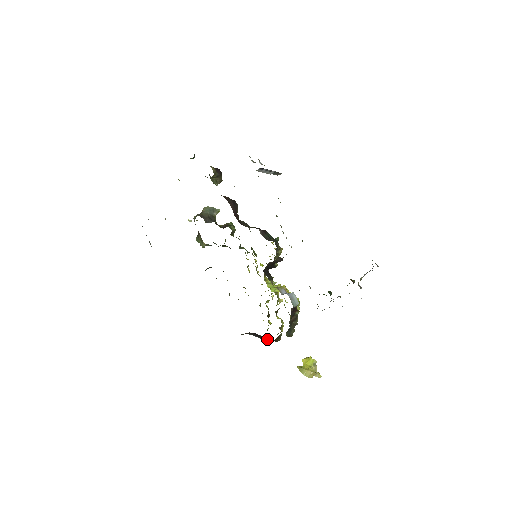
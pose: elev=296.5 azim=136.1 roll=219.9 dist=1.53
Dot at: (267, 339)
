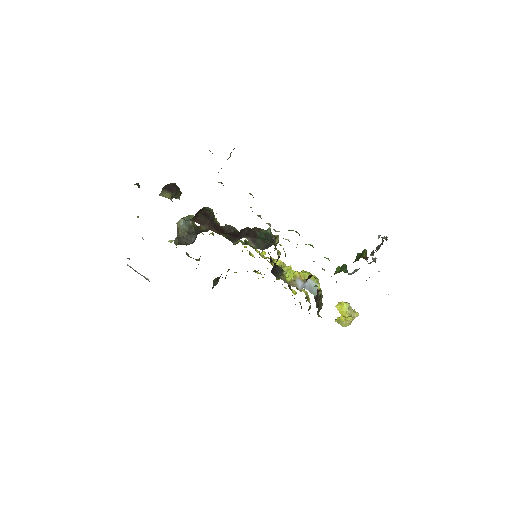
Dot at: occluded
